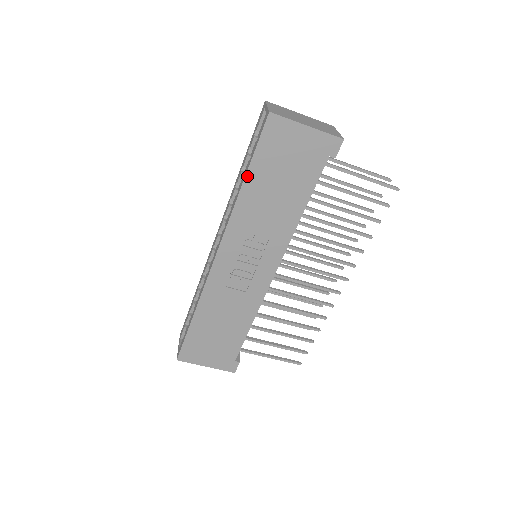
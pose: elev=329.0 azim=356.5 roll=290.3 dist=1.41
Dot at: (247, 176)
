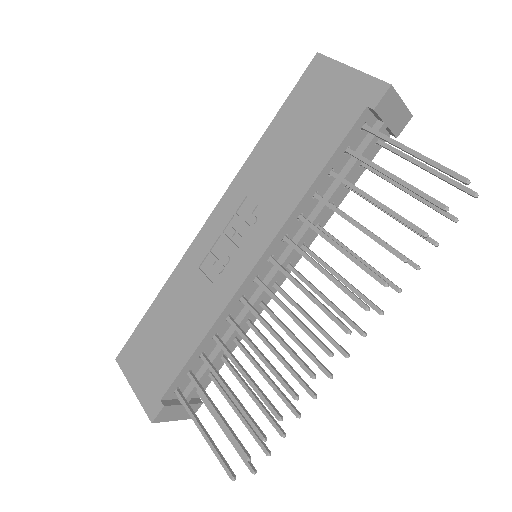
Dot at: (272, 124)
